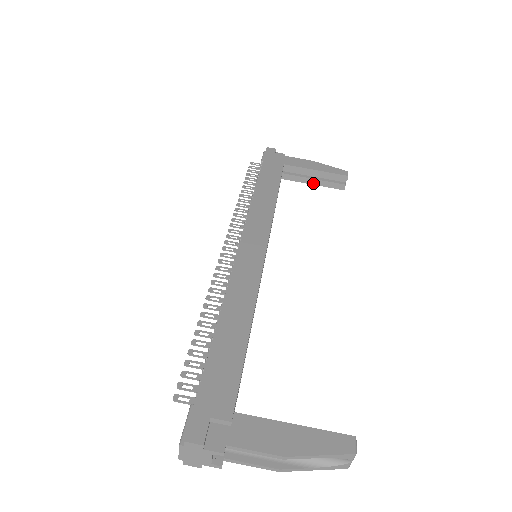
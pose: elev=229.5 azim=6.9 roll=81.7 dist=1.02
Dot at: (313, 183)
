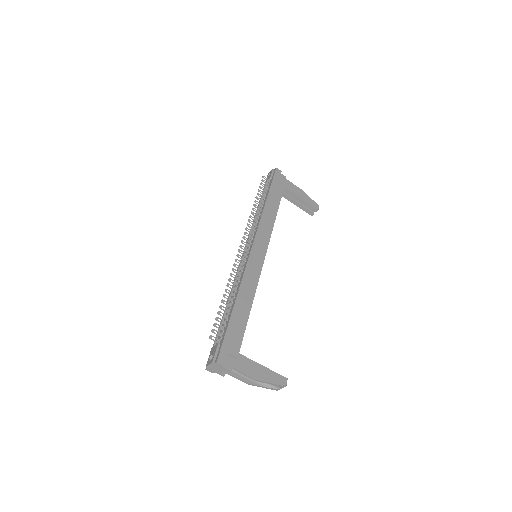
Dot at: (295, 204)
